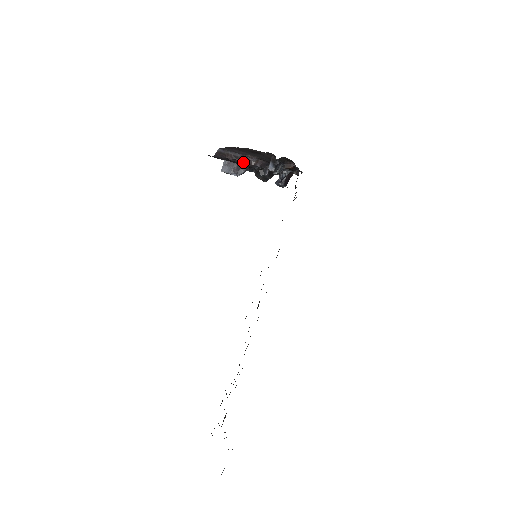
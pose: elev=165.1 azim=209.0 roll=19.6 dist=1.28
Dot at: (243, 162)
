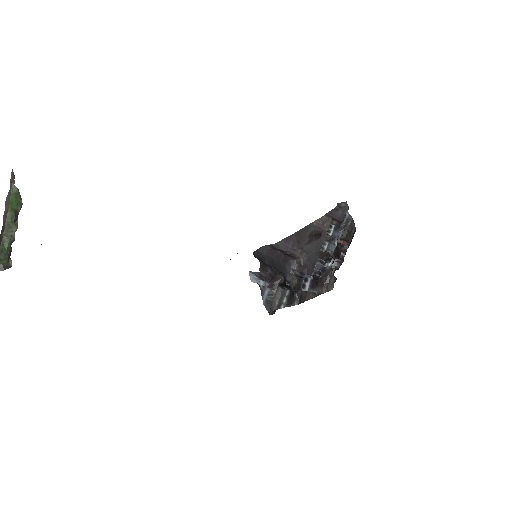
Dot at: (288, 255)
